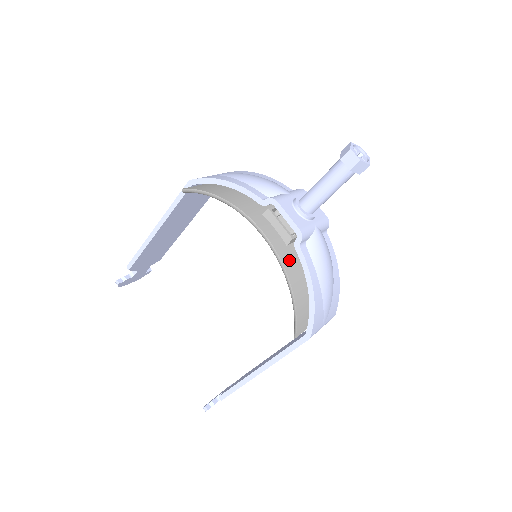
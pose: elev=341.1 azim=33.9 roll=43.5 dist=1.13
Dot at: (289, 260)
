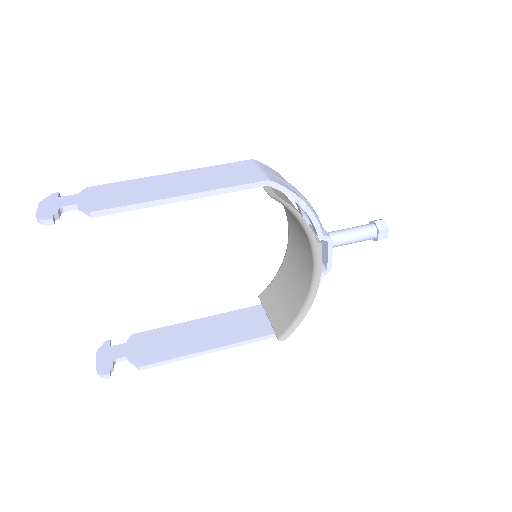
Dot at: occluded
